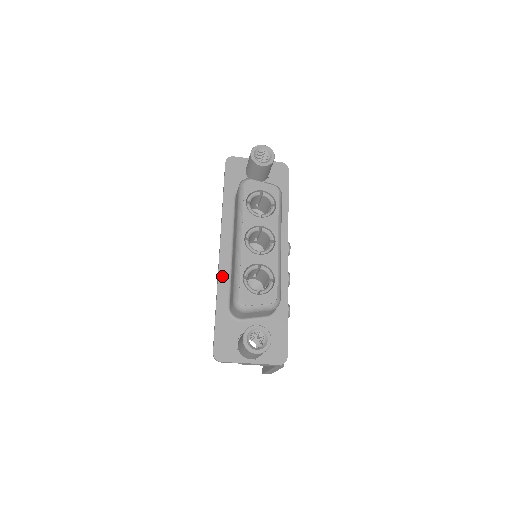
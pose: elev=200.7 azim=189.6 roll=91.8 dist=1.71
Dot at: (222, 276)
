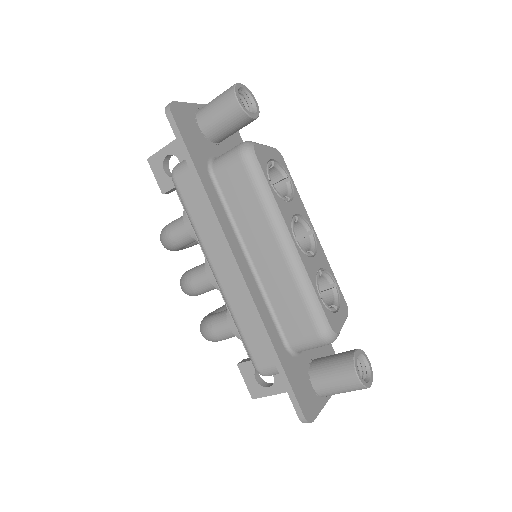
Dot at: (259, 304)
